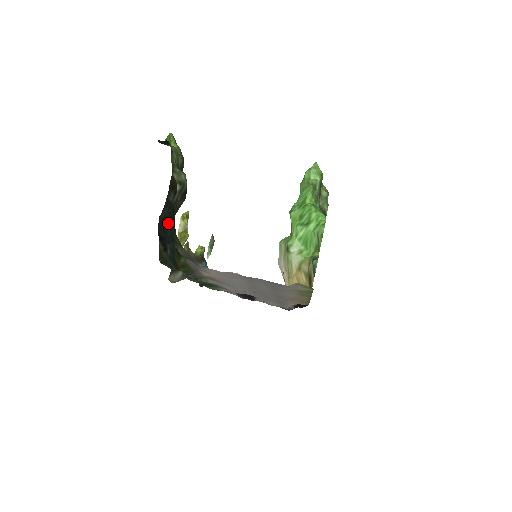
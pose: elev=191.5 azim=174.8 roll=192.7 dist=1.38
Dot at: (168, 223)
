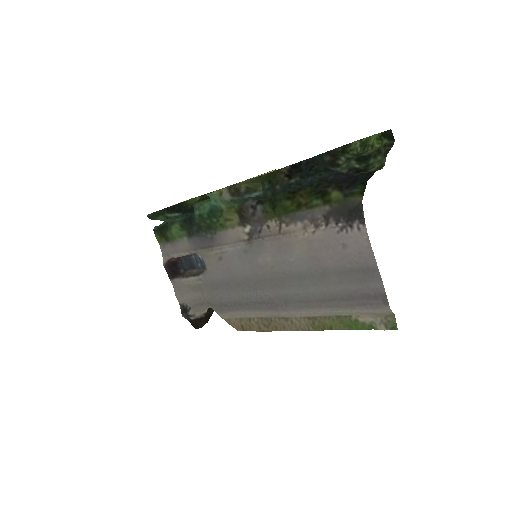
Dot at: (326, 169)
